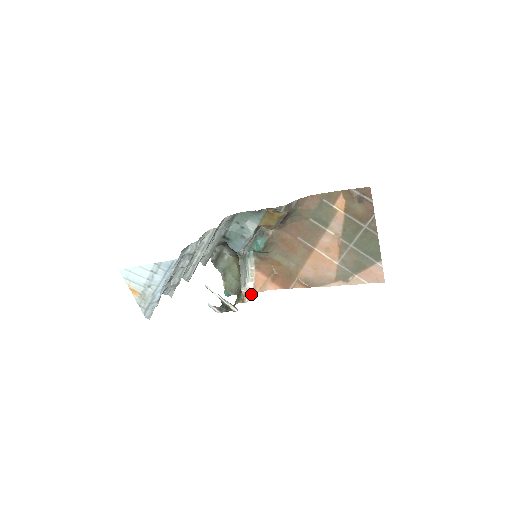
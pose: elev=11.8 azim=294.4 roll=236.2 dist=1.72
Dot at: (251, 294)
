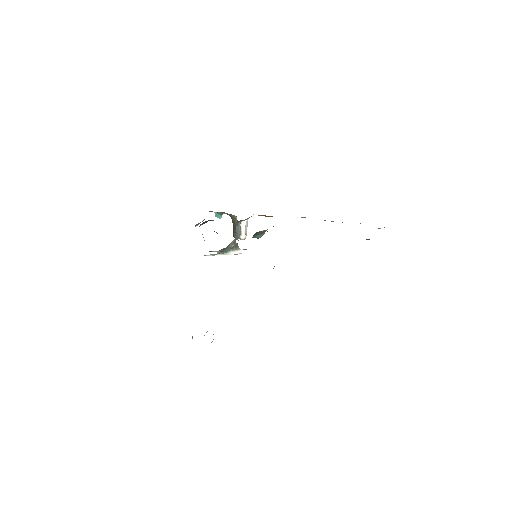
Dot at: (247, 222)
